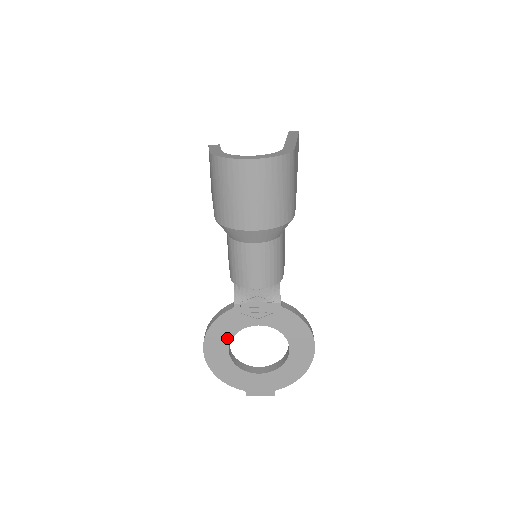
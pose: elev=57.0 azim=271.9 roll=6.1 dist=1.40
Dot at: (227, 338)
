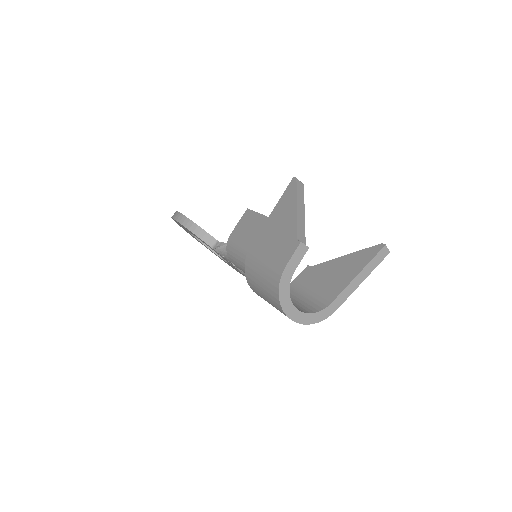
Dot at: occluded
